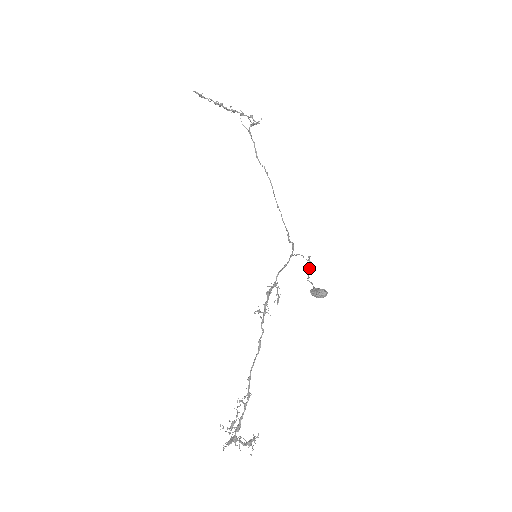
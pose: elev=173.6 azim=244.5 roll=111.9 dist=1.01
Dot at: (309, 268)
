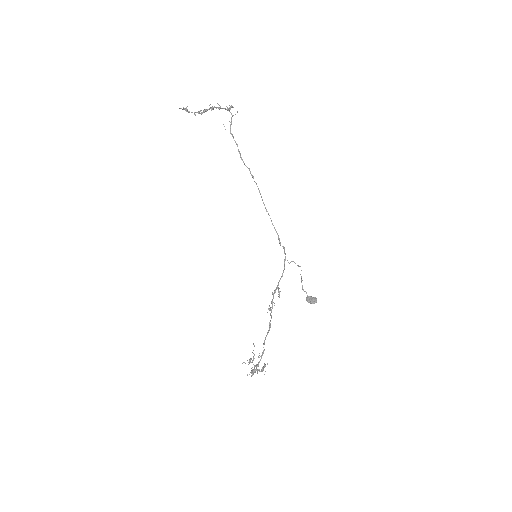
Dot at: occluded
